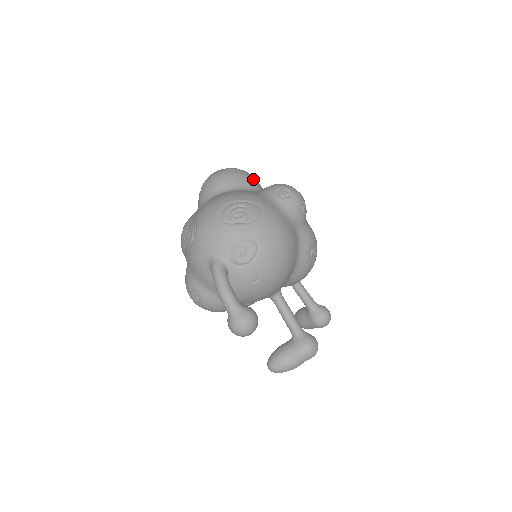
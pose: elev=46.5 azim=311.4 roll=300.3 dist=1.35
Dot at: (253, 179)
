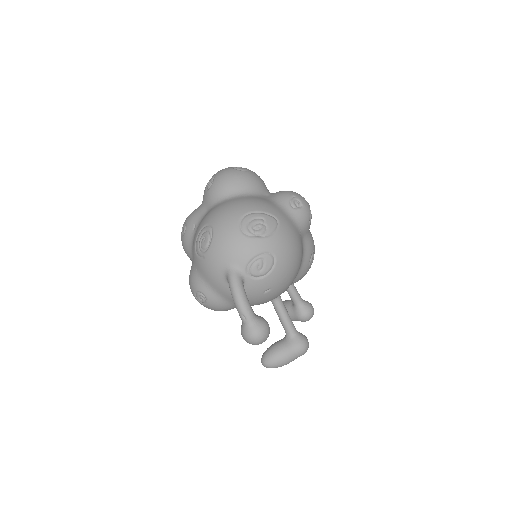
Dot at: (262, 182)
